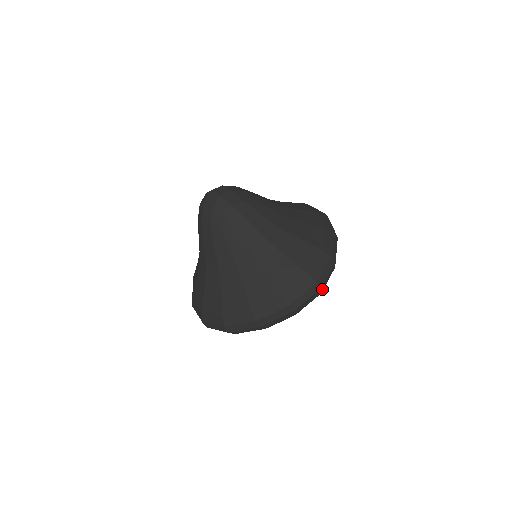
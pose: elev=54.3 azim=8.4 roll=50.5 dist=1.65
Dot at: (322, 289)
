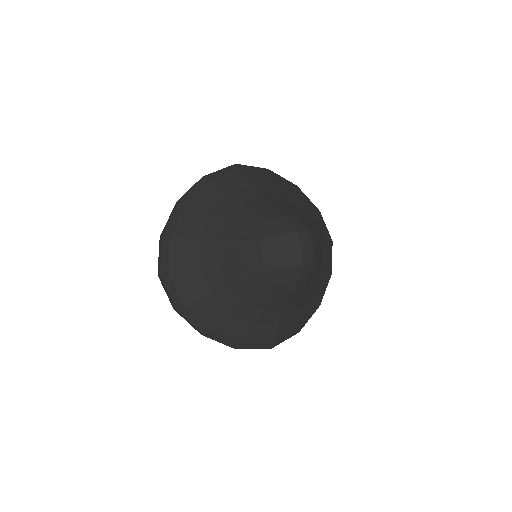
Dot at: occluded
